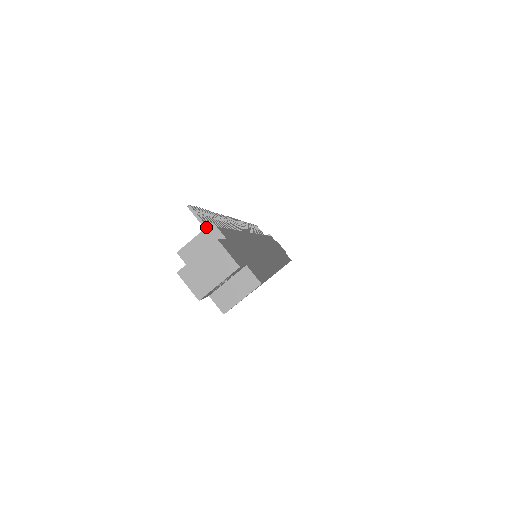
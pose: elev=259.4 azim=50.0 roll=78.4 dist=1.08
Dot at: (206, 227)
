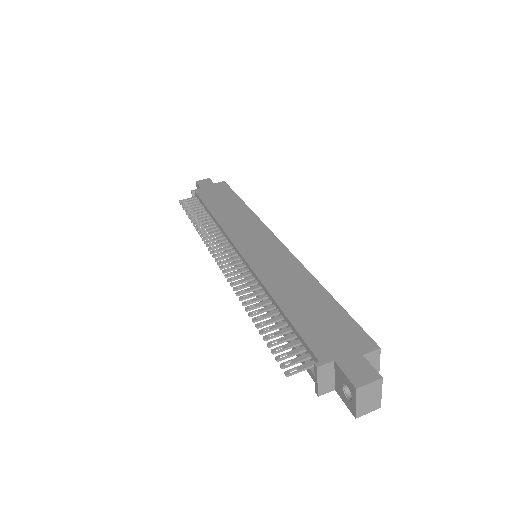
Dot at: (317, 373)
